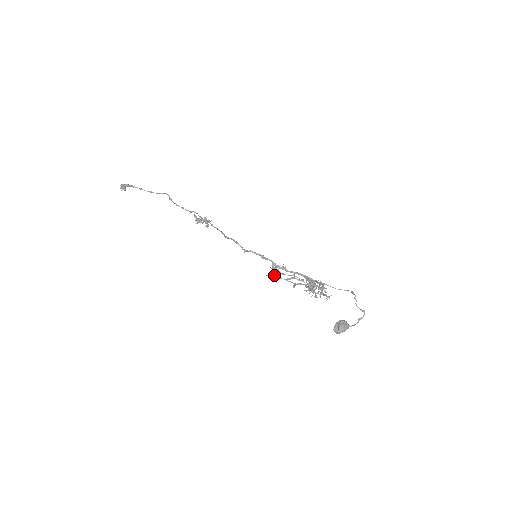
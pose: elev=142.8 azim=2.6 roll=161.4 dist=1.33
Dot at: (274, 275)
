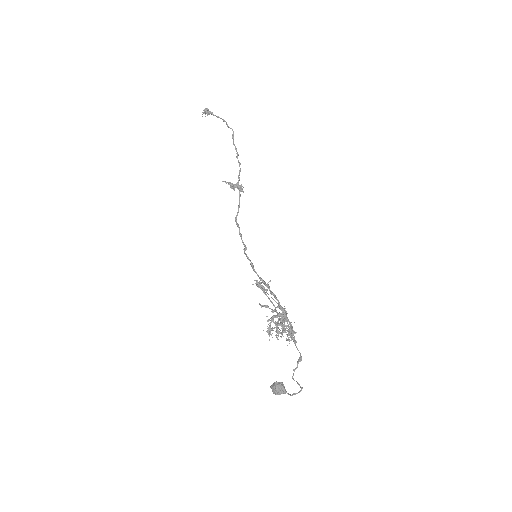
Dot at: (264, 287)
